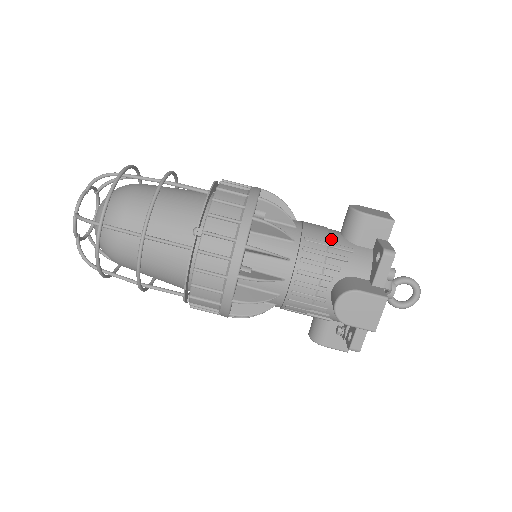
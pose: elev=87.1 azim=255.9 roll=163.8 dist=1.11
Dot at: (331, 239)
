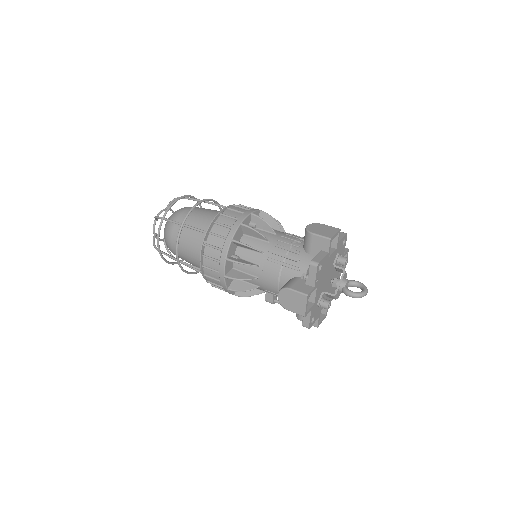
Dot at: occluded
